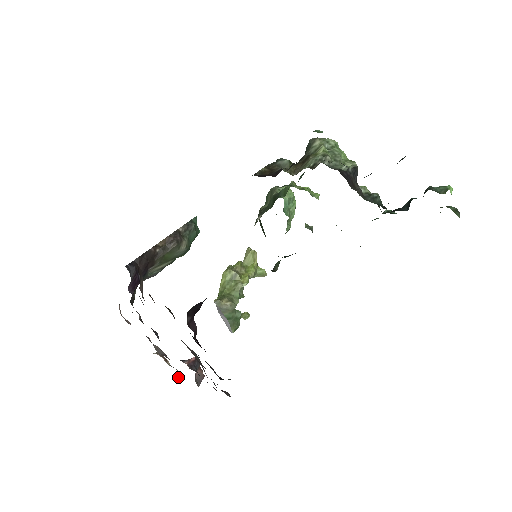
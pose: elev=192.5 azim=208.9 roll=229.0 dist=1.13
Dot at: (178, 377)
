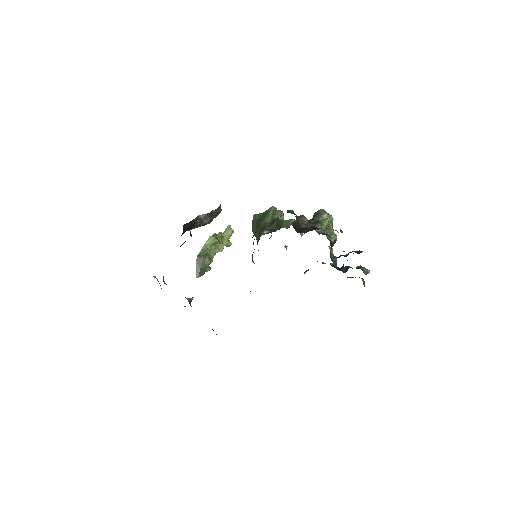
Dot at: occluded
